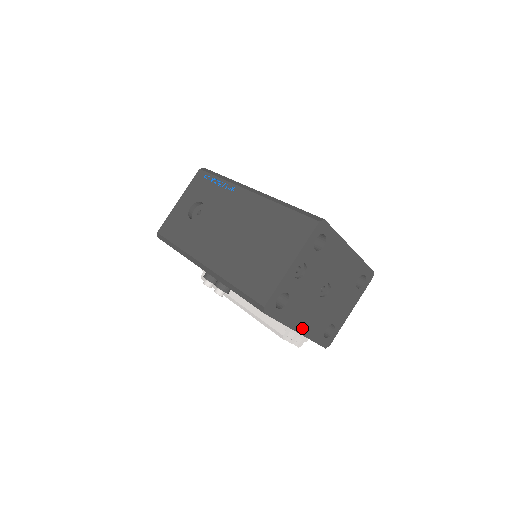
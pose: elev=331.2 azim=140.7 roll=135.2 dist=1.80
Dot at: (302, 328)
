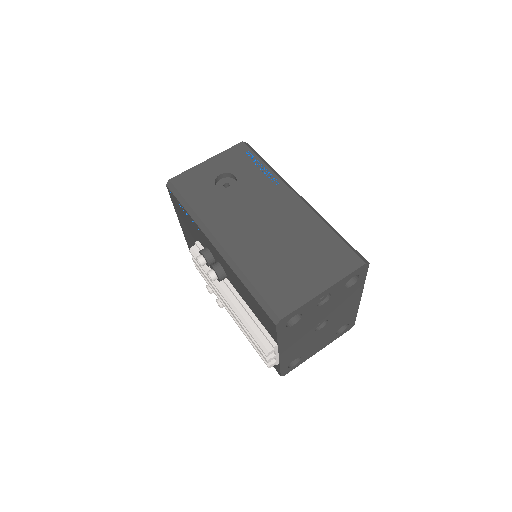
Dot at: (284, 351)
